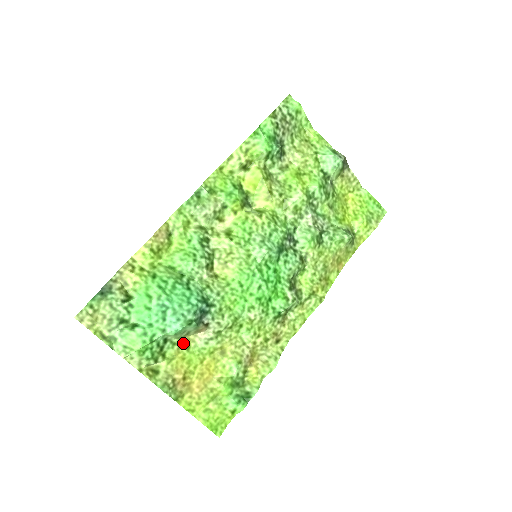
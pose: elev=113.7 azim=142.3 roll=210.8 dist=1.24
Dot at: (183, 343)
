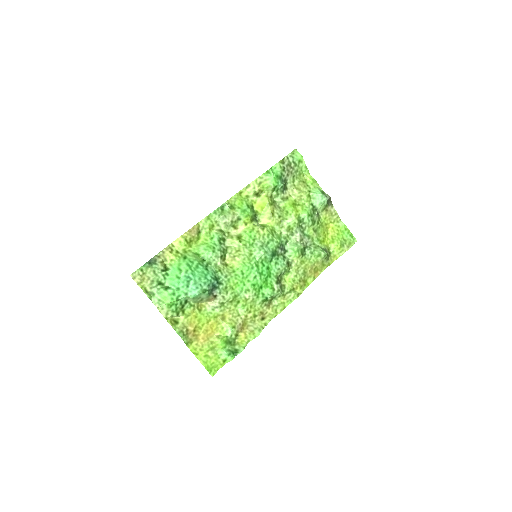
Dot at: (197, 306)
